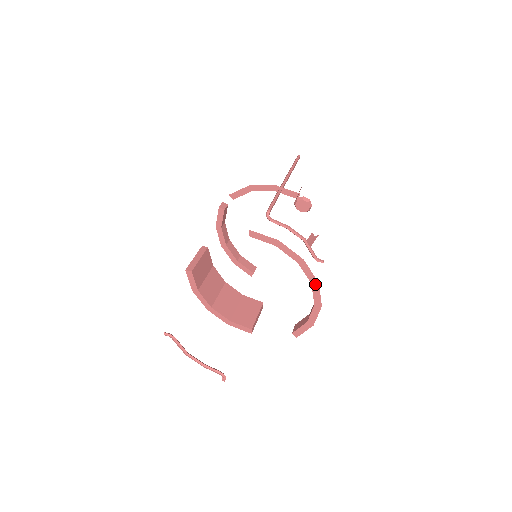
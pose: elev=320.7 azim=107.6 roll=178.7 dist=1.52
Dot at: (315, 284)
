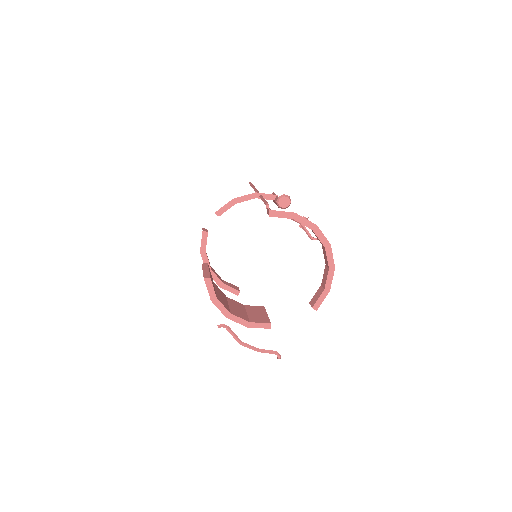
Dot at: (328, 247)
